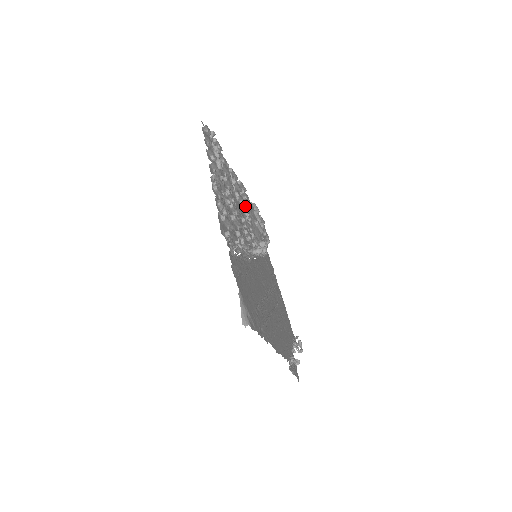
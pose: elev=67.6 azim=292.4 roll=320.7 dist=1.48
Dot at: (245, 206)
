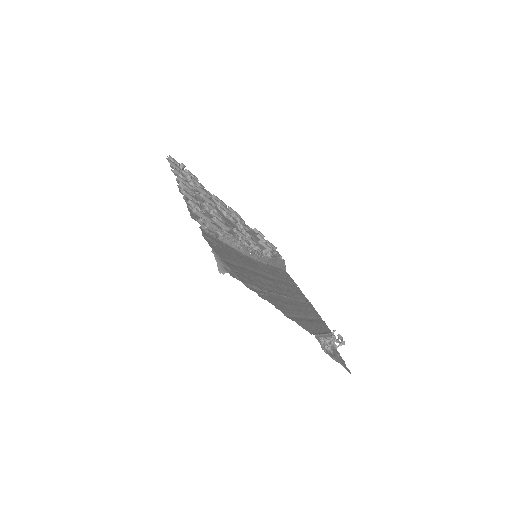
Dot at: (239, 225)
